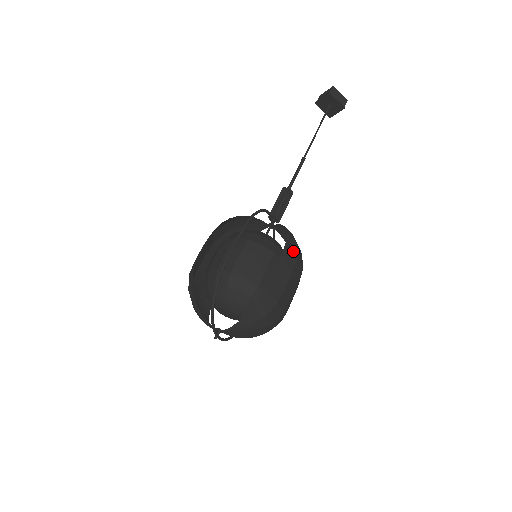
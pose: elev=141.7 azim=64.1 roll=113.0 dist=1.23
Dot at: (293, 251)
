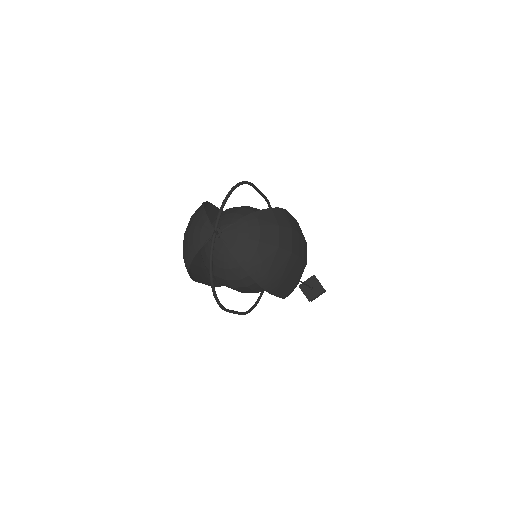
Dot at: occluded
